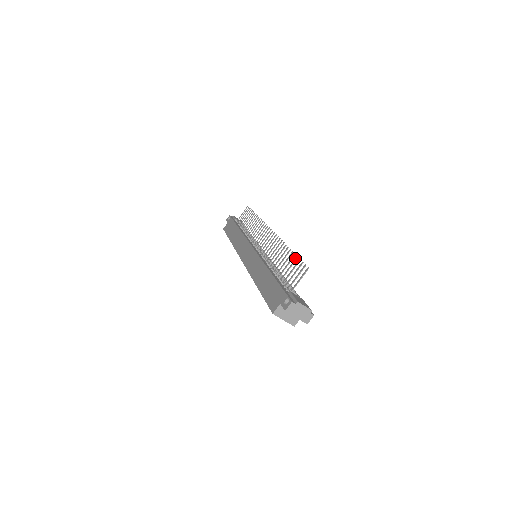
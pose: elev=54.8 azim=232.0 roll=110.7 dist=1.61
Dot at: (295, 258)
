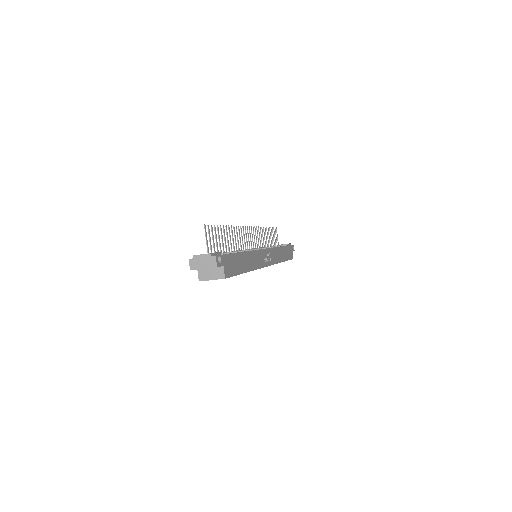
Dot at: (218, 228)
